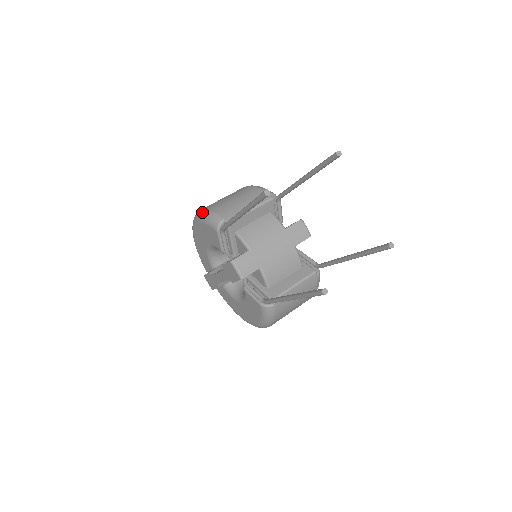
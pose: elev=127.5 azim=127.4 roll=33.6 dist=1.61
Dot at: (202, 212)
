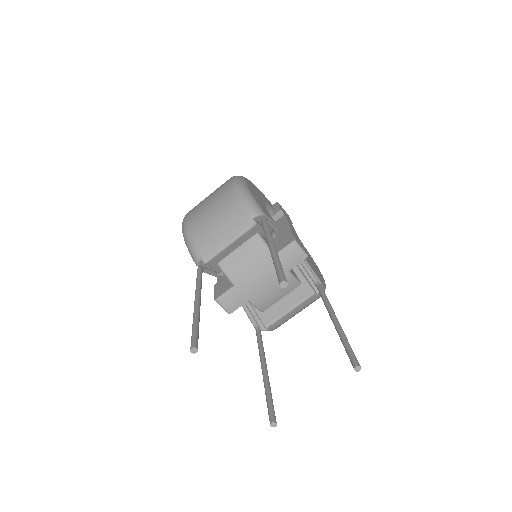
Dot at: (183, 232)
